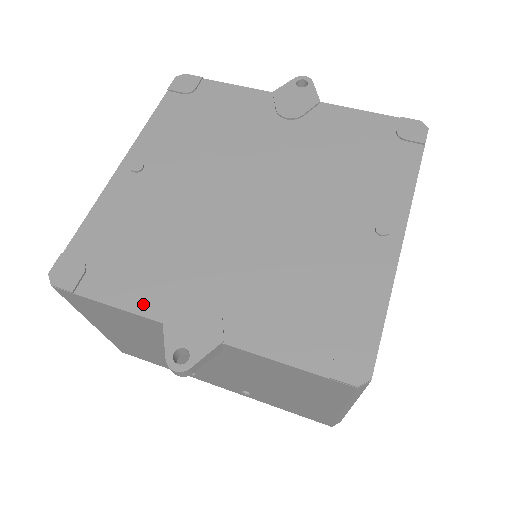
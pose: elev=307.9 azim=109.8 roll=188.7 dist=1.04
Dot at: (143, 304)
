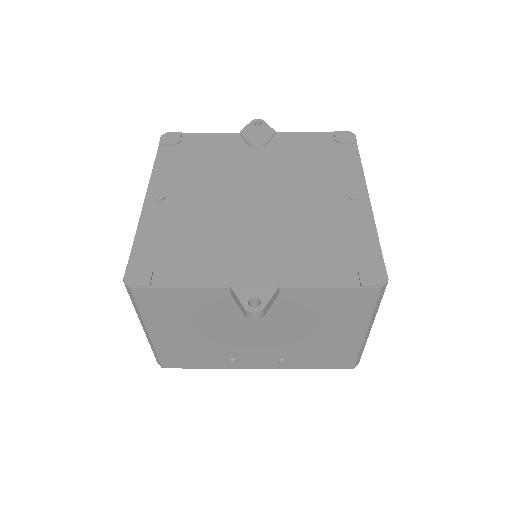
Dot at: (209, 280)
